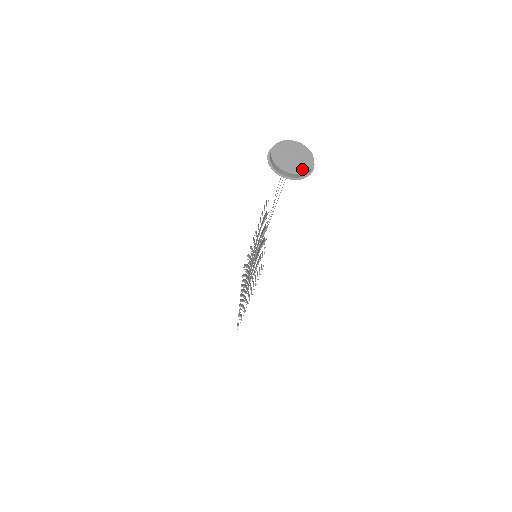
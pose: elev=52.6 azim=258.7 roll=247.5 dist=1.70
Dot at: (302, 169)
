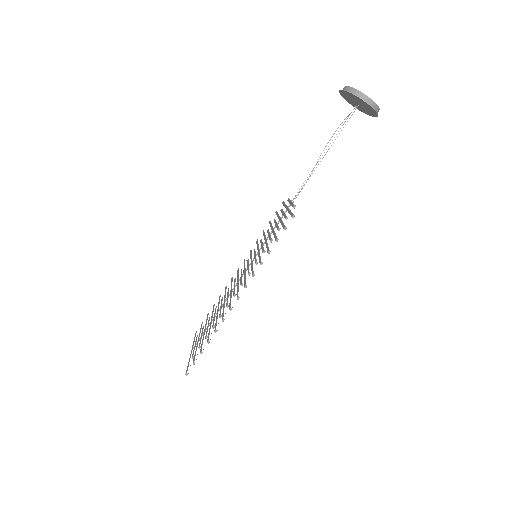
Dot at: (374, 103)
